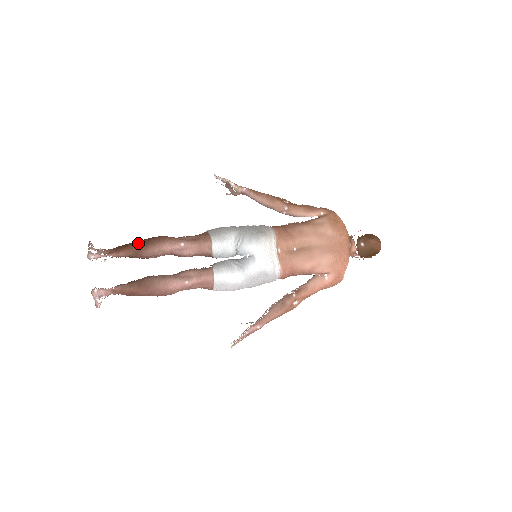
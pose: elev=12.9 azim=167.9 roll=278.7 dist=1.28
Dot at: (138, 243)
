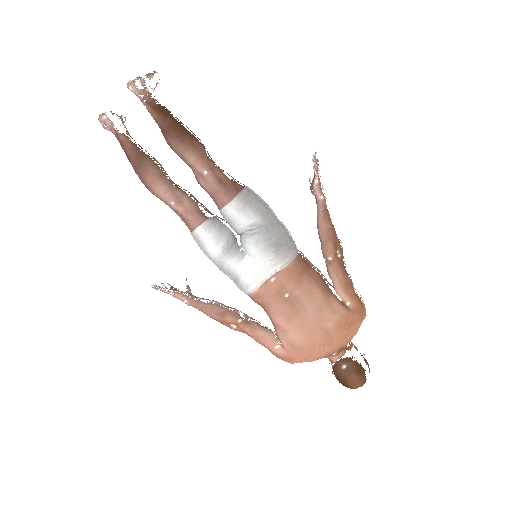
Dot at: (175, 125)
